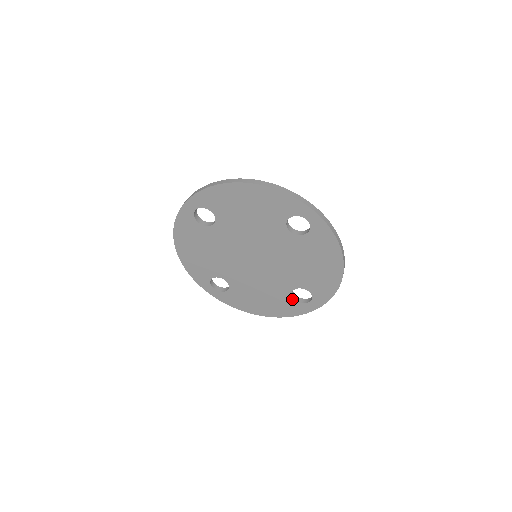
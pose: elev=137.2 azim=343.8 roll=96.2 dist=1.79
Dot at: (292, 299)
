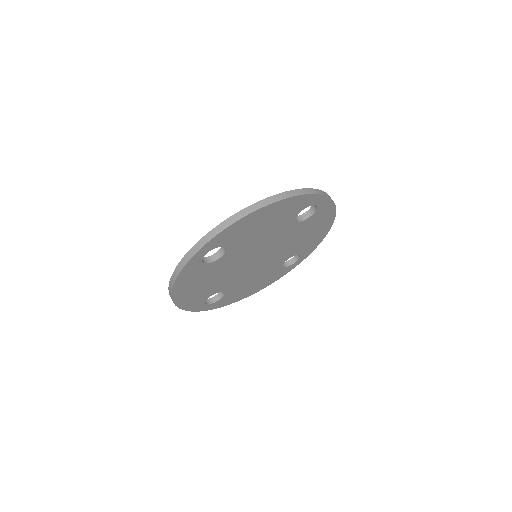
Dot at: (282, 268)
